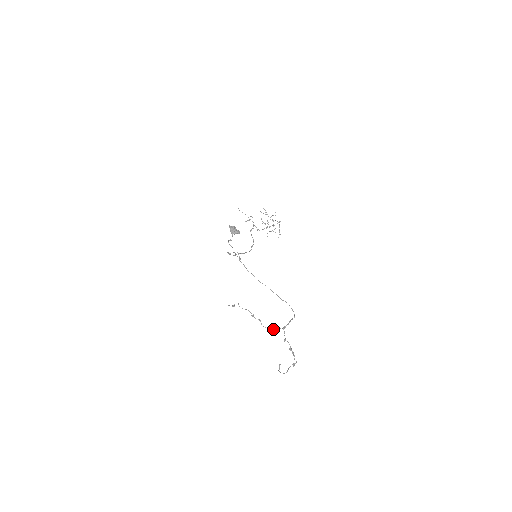
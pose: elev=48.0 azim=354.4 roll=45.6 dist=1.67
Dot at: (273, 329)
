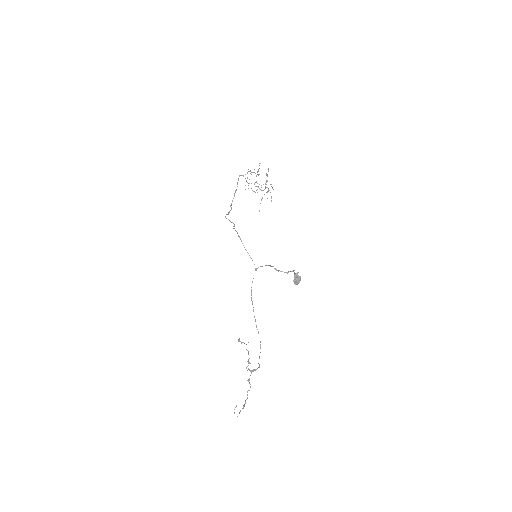
Dot at: (248, 369)
